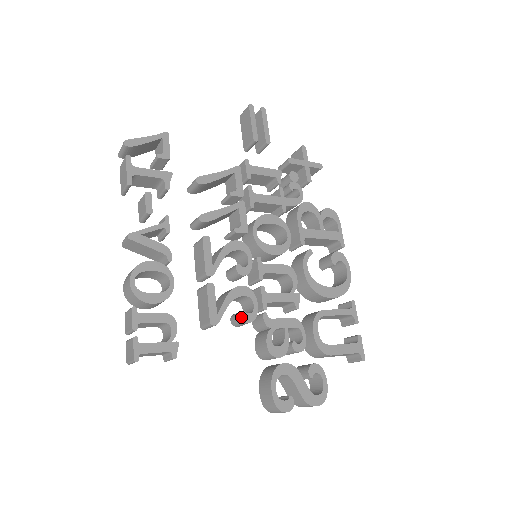
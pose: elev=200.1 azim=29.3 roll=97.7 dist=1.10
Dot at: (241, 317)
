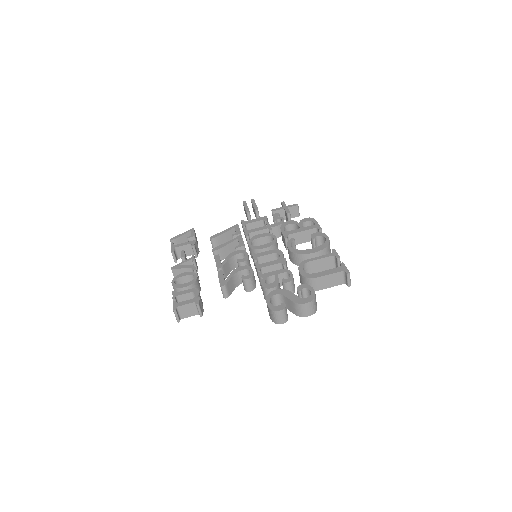
Dot at: (242, 278)
